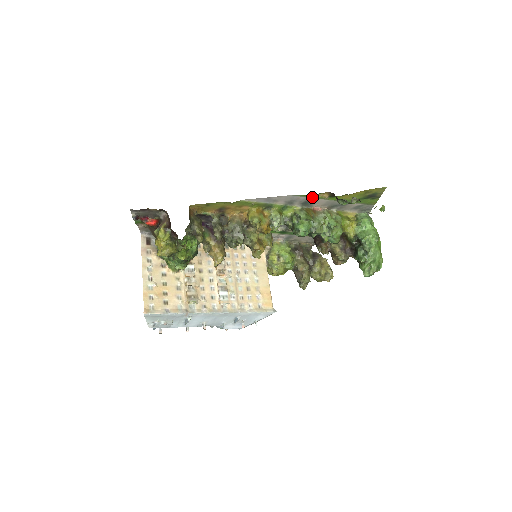
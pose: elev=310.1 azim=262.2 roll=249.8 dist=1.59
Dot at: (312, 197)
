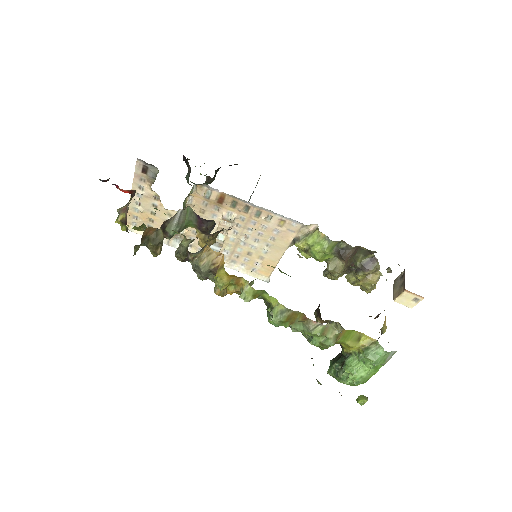
Dot at: occluded
